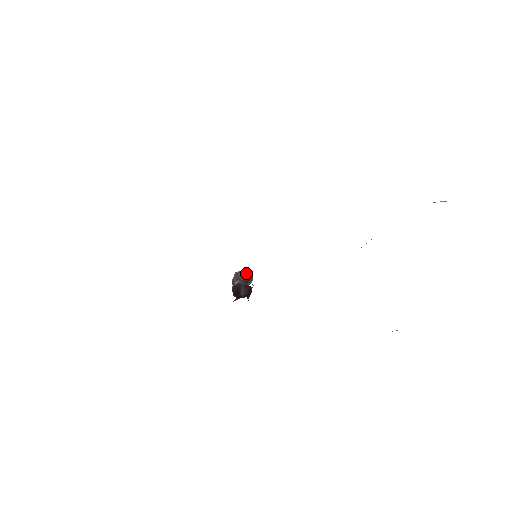
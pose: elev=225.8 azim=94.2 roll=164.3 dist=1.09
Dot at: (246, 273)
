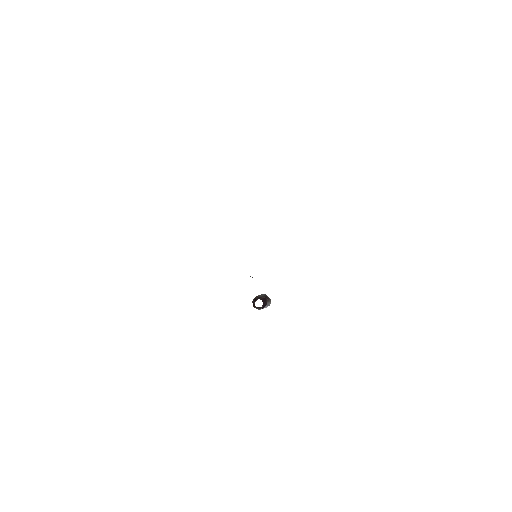
Dot at: (264, 296)
